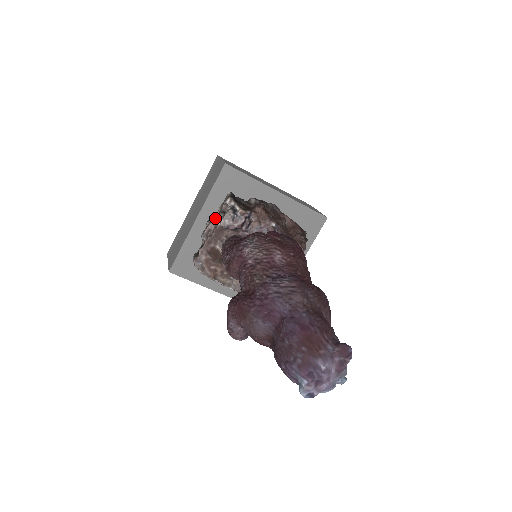
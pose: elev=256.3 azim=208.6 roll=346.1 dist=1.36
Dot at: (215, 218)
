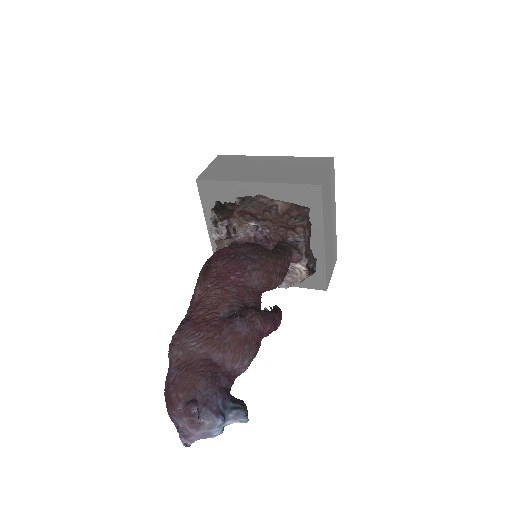
Dot at: occluded
